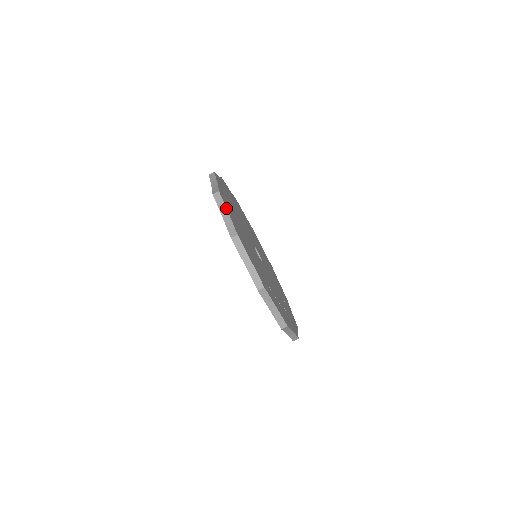
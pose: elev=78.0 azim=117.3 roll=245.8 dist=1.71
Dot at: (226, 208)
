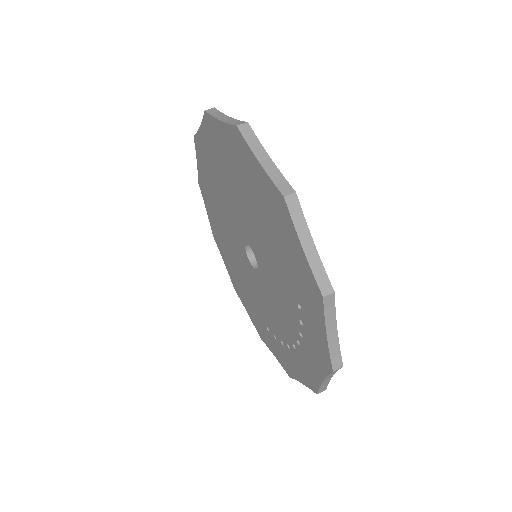
Dot at: occluded
